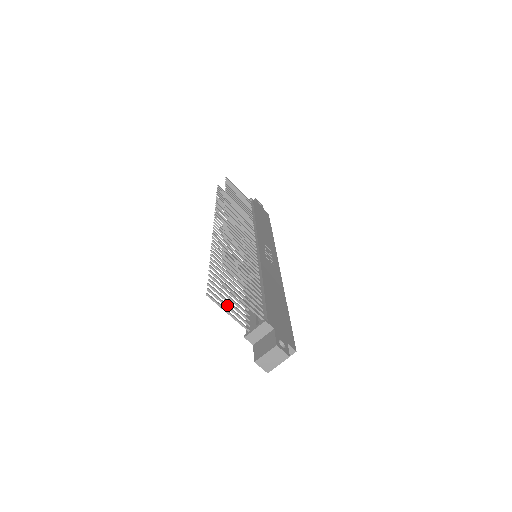
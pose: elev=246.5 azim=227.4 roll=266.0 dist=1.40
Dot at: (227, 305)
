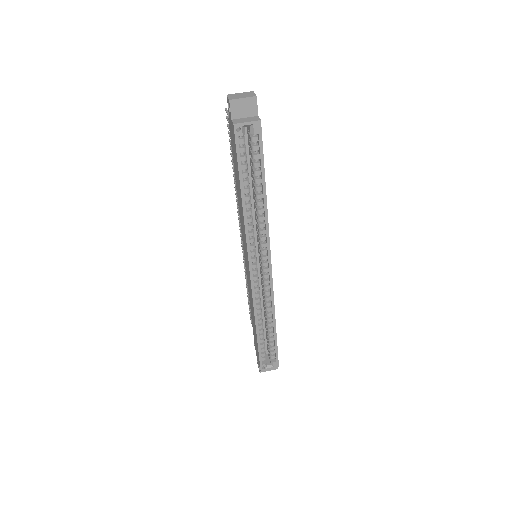
Dot at: occluded
